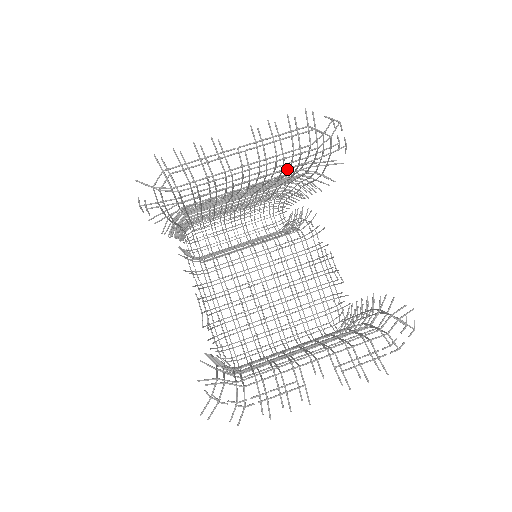
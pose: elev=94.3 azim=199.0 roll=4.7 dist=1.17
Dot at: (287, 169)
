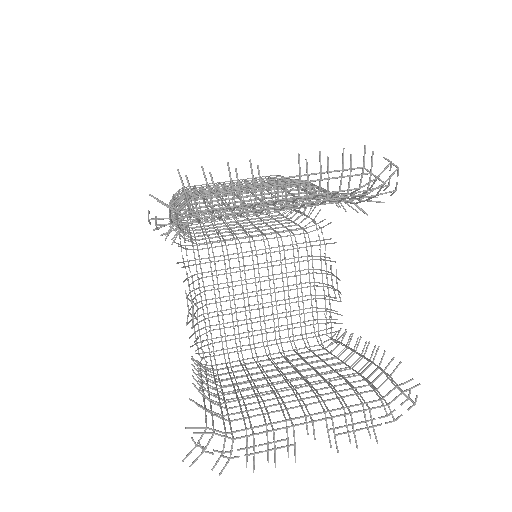
Dot at: (321, 196)
